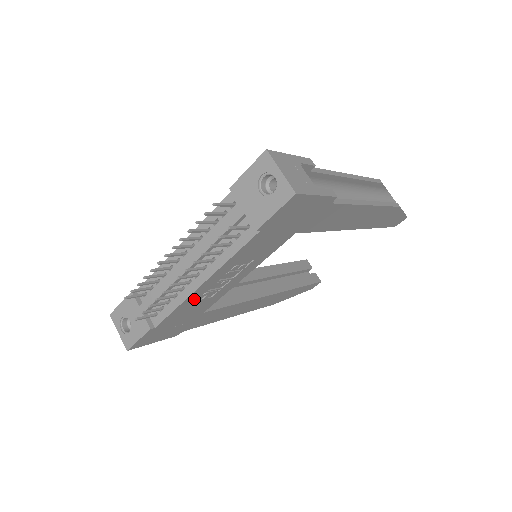
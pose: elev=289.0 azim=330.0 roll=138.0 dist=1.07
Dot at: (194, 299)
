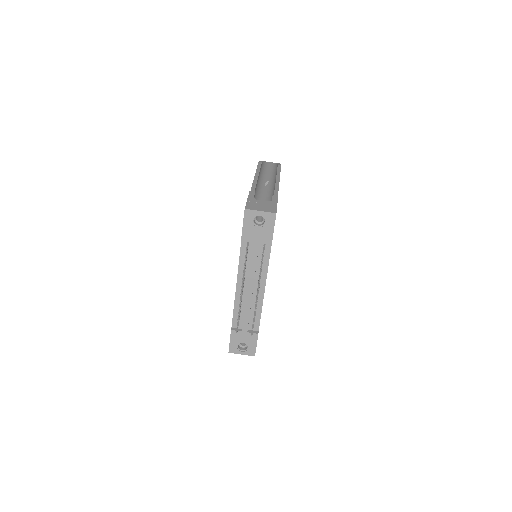
Dot at: occluded
